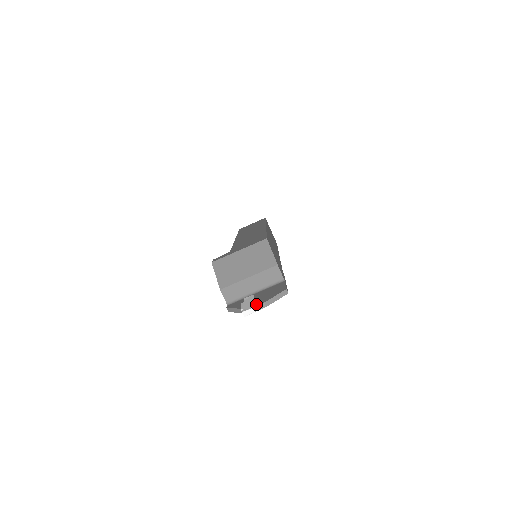
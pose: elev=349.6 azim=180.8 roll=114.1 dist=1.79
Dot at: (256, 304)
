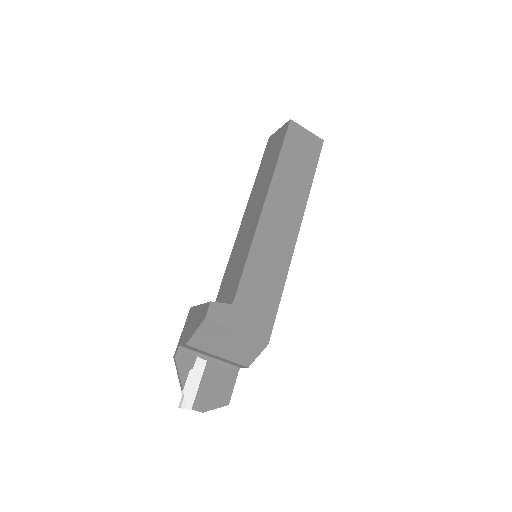
Dot at: (197, 405)
